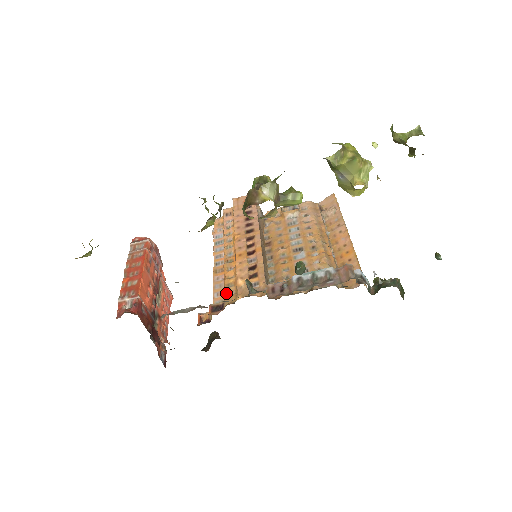
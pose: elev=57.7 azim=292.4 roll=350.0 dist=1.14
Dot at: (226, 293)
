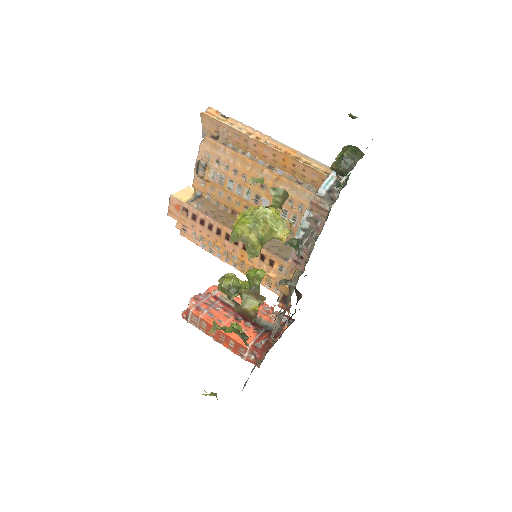
Dot at: (275, 287)
